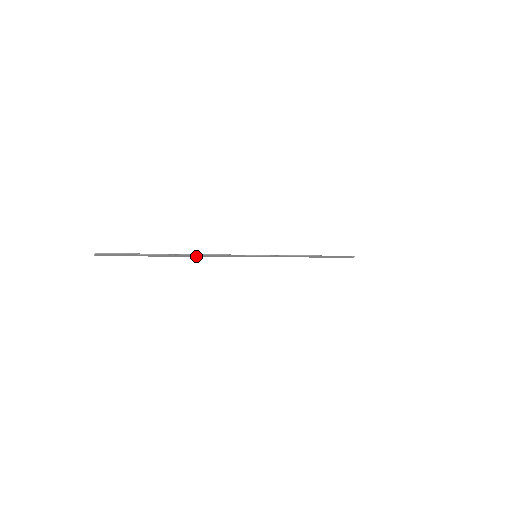
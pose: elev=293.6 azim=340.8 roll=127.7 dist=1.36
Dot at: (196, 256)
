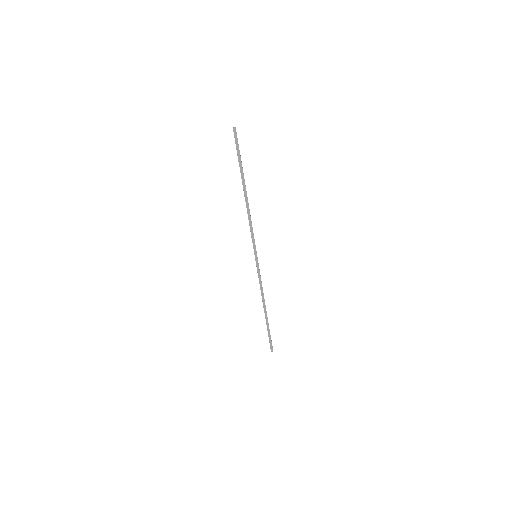
Dot at: (246, 205)
